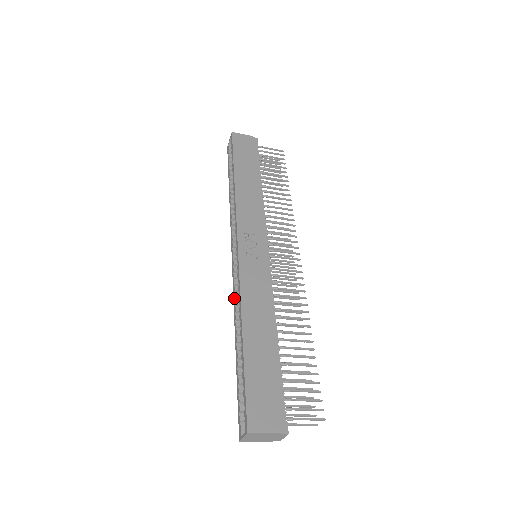
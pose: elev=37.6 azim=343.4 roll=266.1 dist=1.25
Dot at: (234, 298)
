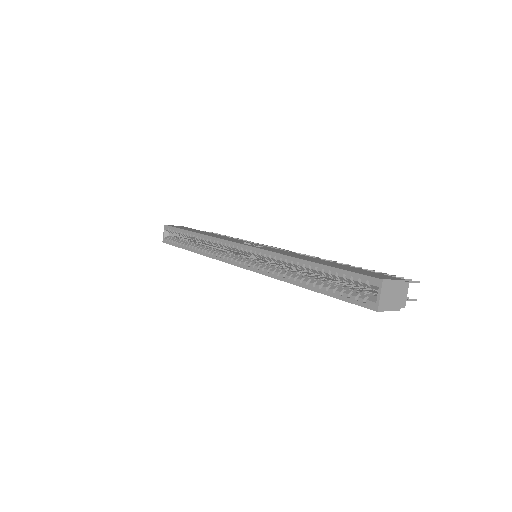
Dot at: (266, 272)
